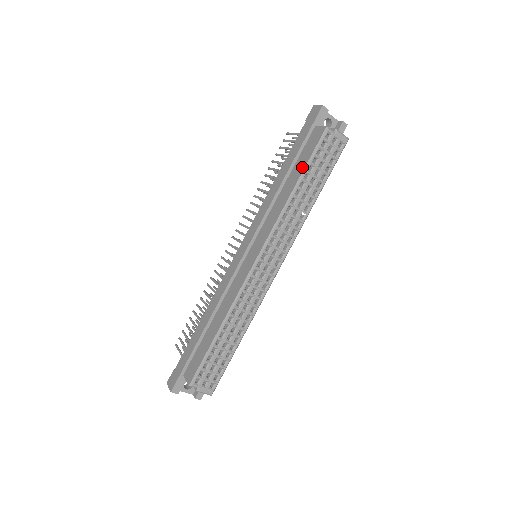
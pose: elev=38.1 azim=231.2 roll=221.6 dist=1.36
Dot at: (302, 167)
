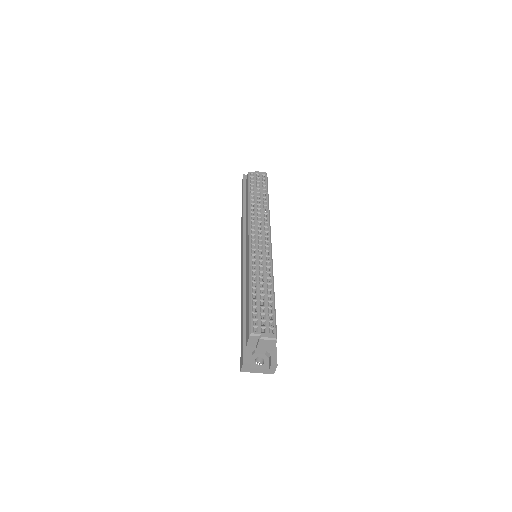
Dot at: (247, 193)
